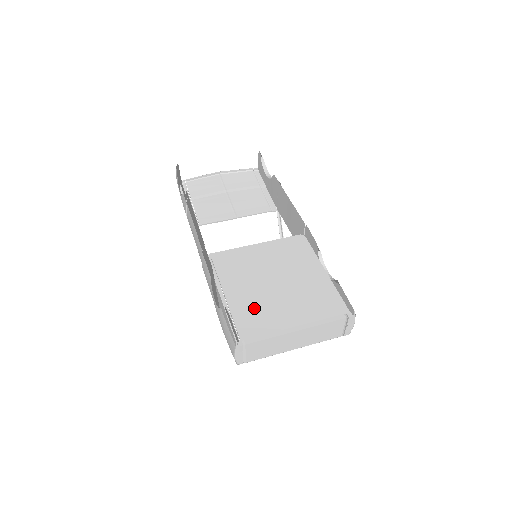
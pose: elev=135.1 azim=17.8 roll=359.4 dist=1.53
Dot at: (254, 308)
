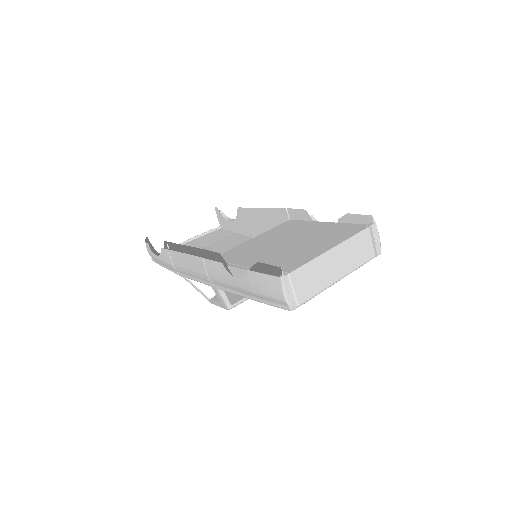
Dot at: (279, 259)
